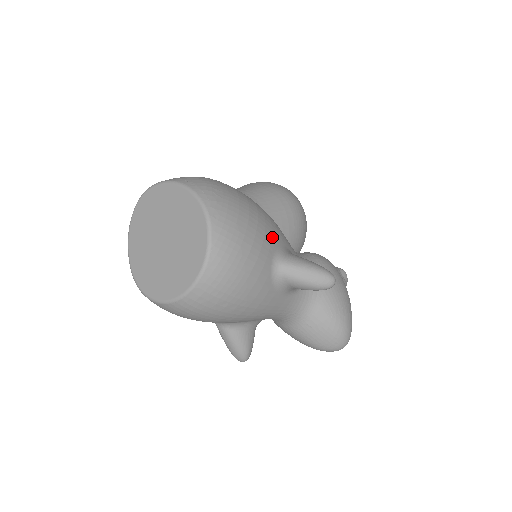
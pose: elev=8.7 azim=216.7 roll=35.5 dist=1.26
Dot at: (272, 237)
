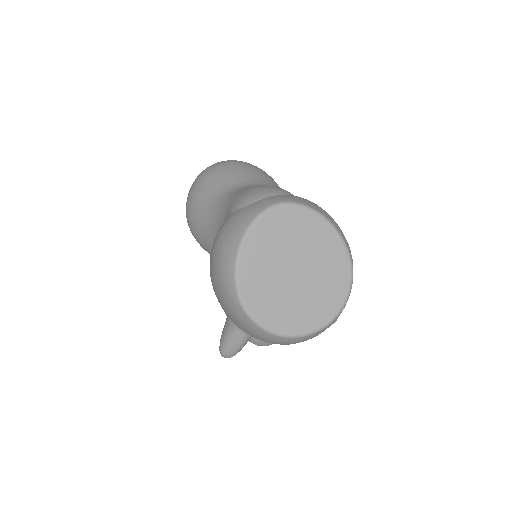
Dot at: occluded
